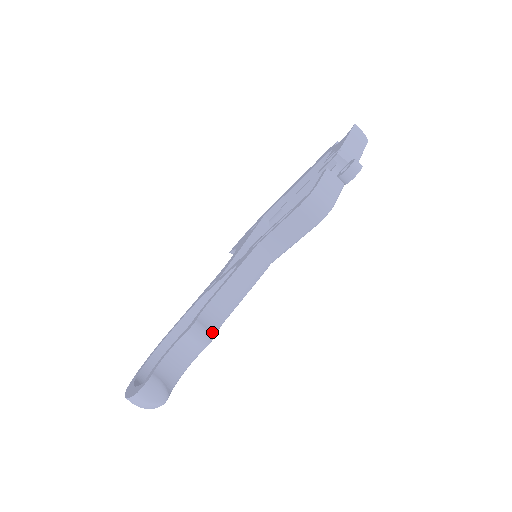
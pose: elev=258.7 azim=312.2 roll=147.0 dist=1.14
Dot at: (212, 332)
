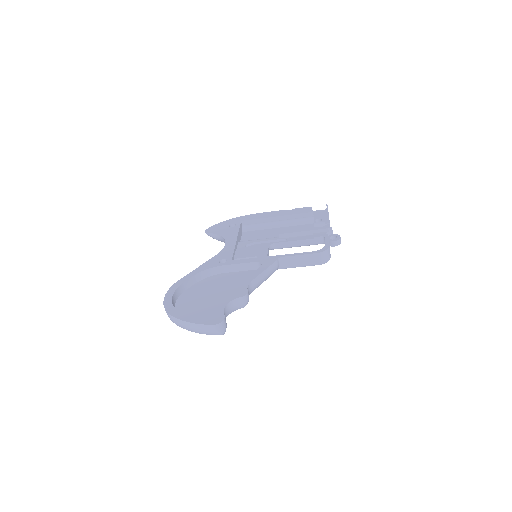
Dot at: occluded
